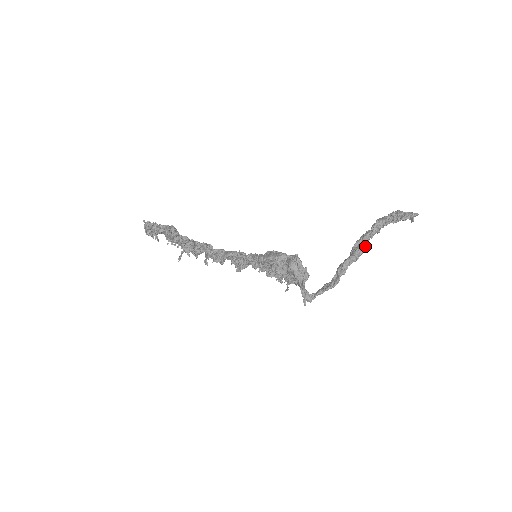
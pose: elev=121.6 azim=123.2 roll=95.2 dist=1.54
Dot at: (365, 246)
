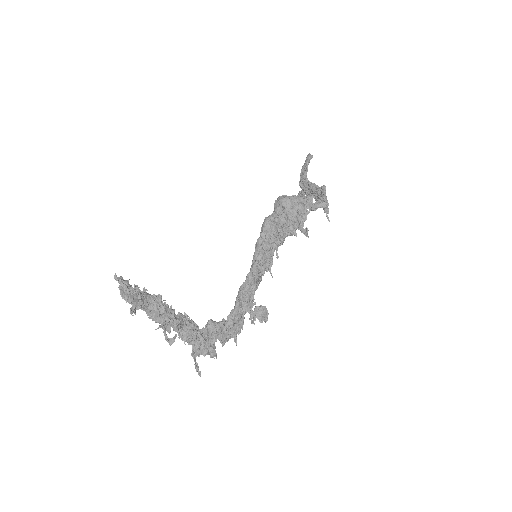
Dot at: occluded
